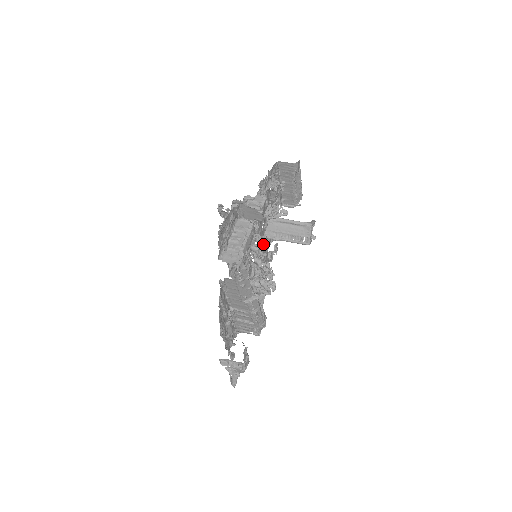
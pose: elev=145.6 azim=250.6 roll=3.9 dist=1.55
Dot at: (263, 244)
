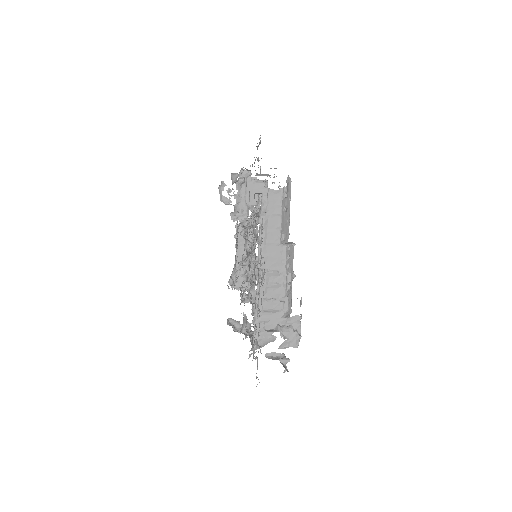
Dot at: occluded
